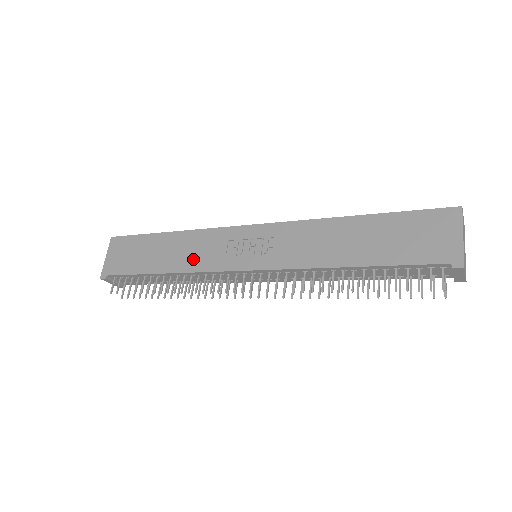
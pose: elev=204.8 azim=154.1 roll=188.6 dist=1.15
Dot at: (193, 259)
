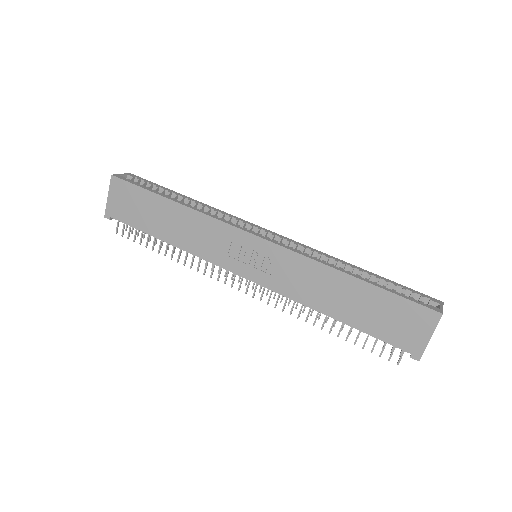
Dot at: (197, 243)
